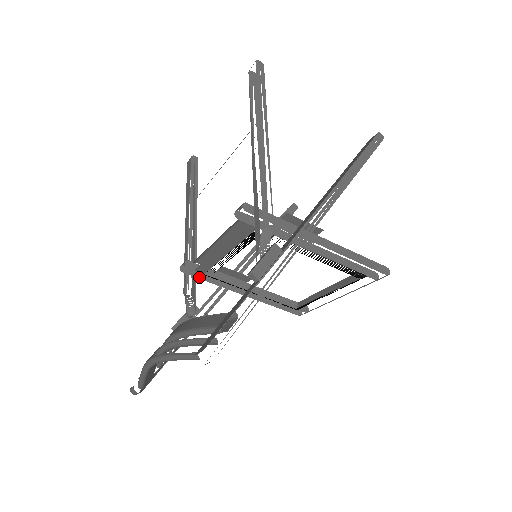
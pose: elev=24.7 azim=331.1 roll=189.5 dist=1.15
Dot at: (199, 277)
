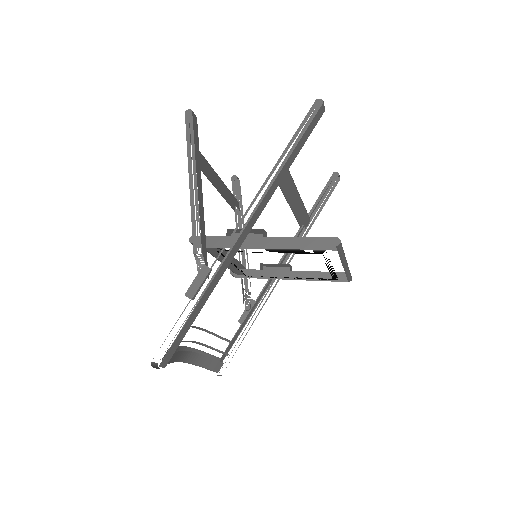
Dot at: (249, 277)
